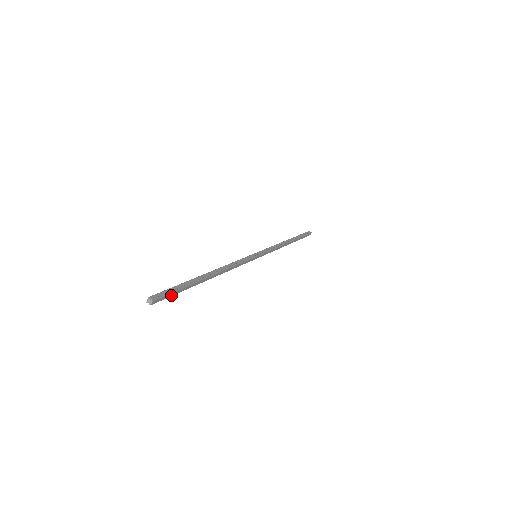
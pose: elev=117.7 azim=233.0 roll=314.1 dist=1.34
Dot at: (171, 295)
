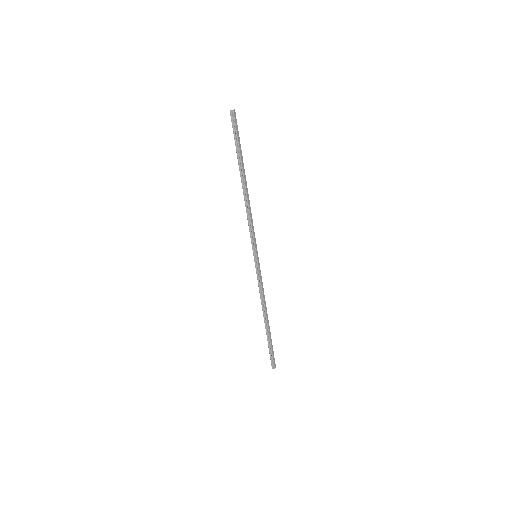
Dot at: (237, 132)
